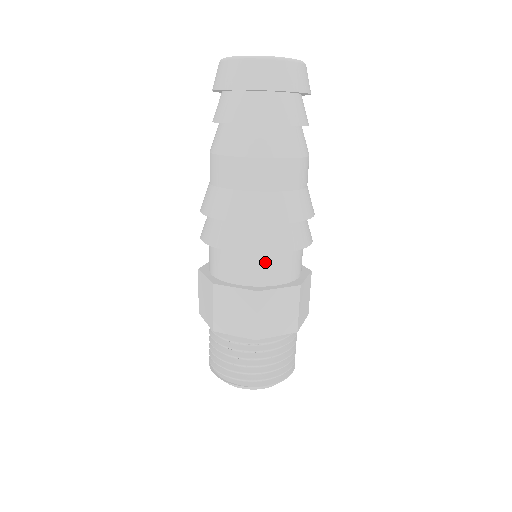
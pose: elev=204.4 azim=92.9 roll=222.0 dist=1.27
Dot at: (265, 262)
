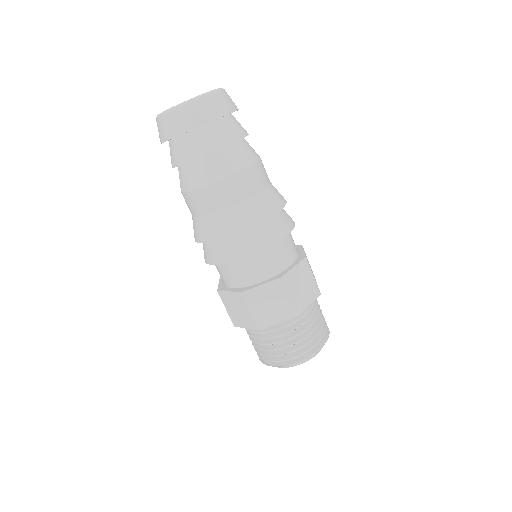
Dot at: (242, 266)
